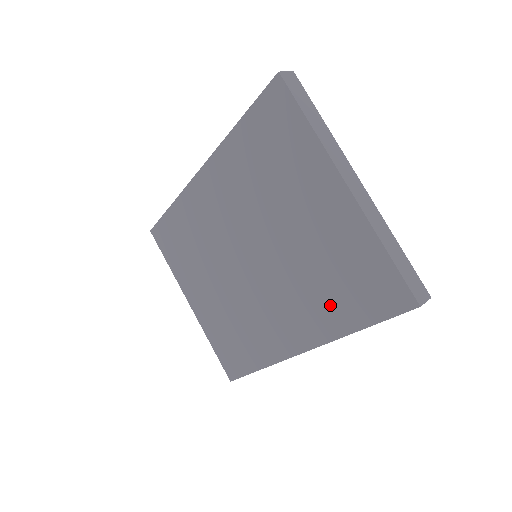
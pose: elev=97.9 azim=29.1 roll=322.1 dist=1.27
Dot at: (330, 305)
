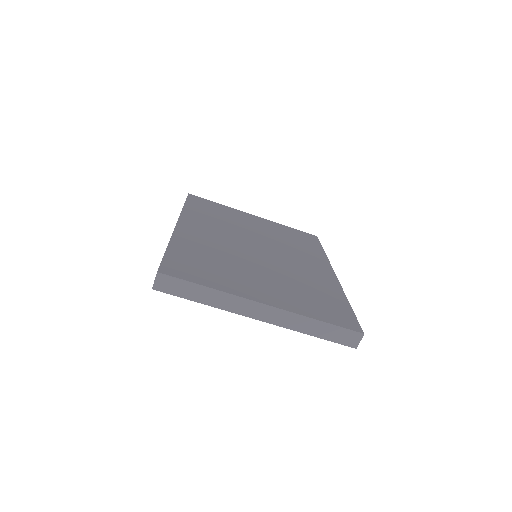
Dot at: occluded
